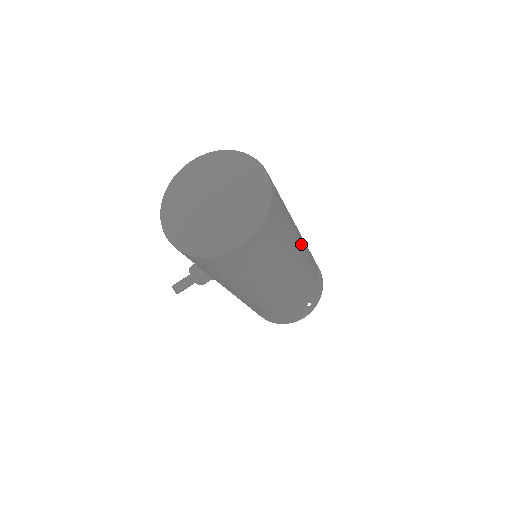
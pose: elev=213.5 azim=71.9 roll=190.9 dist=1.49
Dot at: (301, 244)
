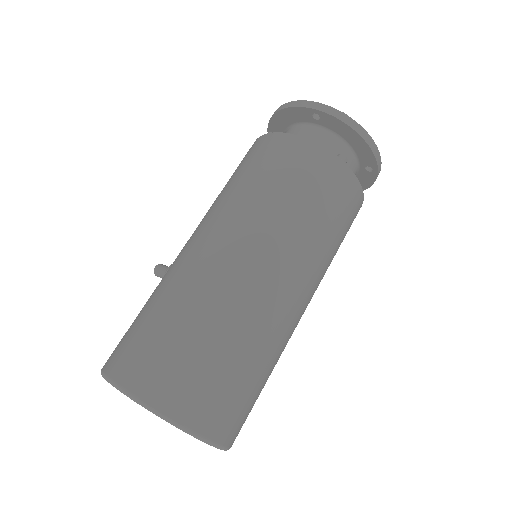
Dot at: (284, 275)
